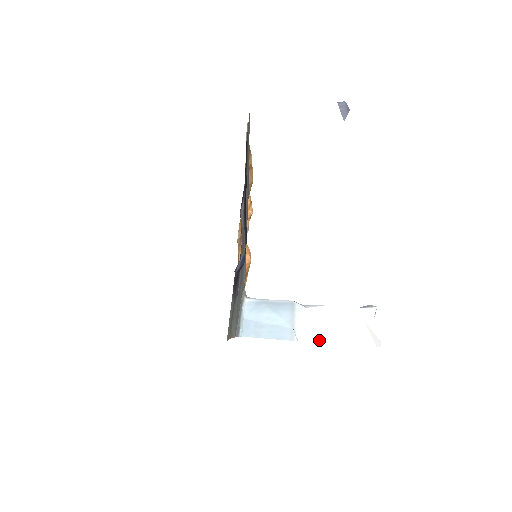
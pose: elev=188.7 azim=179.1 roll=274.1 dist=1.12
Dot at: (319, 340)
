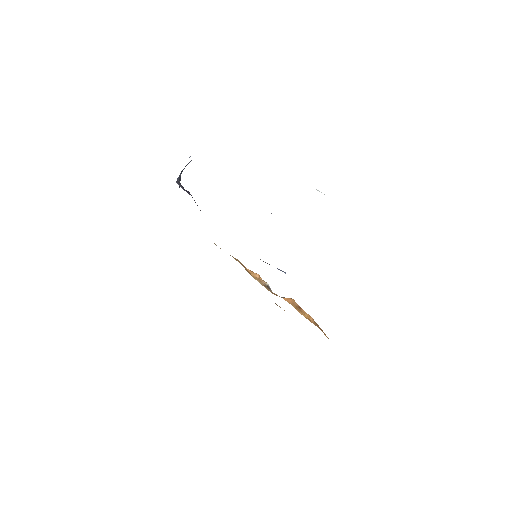
Dot at: occluded
